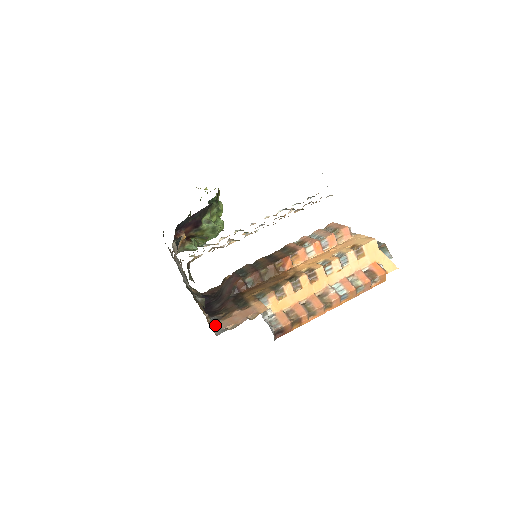
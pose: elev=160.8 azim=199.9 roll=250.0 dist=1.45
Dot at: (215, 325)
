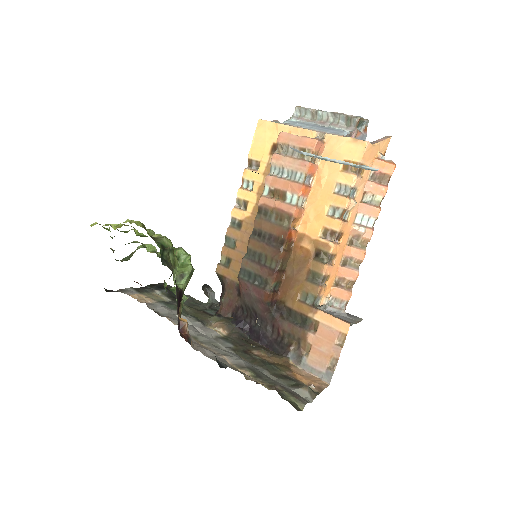
Dot at: (307, 367)
